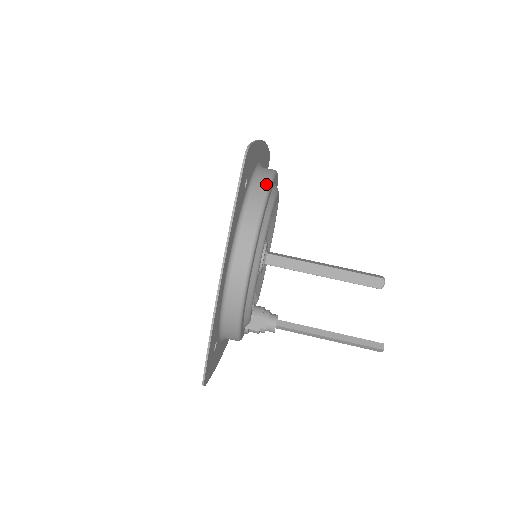
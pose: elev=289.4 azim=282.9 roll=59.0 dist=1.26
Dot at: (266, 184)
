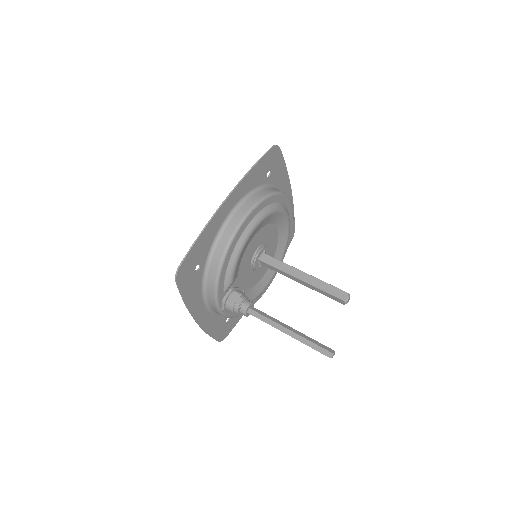
Dot at: occluded
